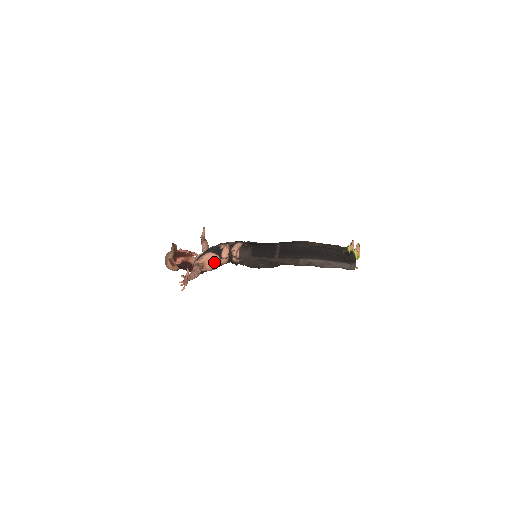
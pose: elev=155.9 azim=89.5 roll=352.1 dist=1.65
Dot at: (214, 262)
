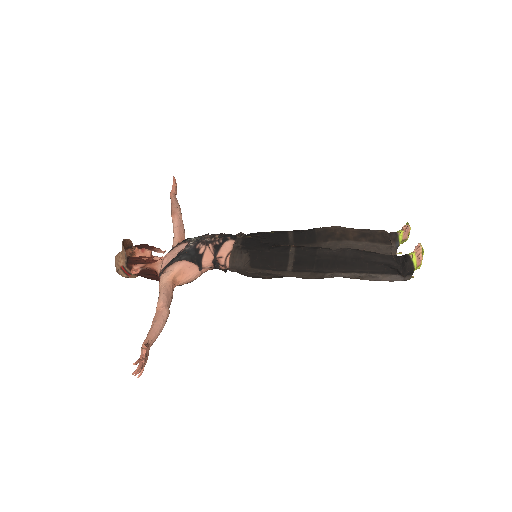
Dot at: (191, 275)
